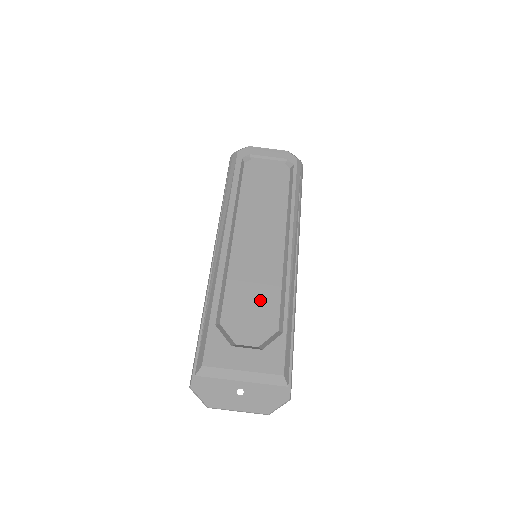
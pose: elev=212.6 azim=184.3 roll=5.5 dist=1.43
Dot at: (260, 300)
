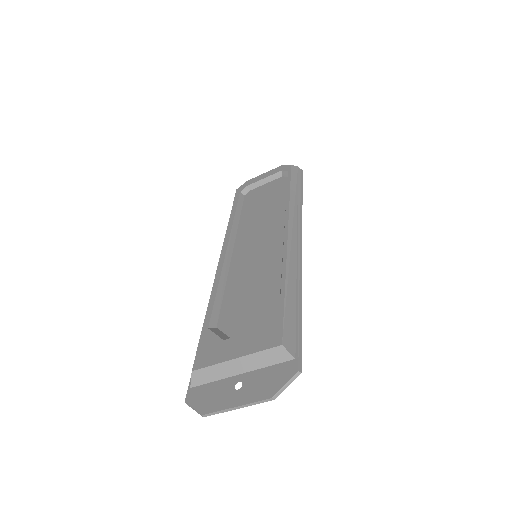
Dot at: (259, 289)
